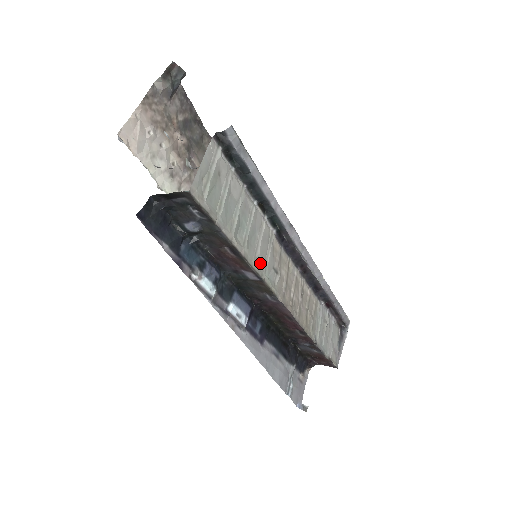
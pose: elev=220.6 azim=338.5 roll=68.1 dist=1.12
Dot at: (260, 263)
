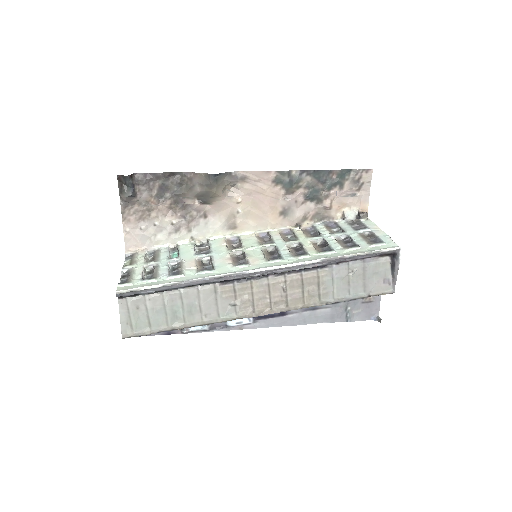
Dot at: (210, 316)
